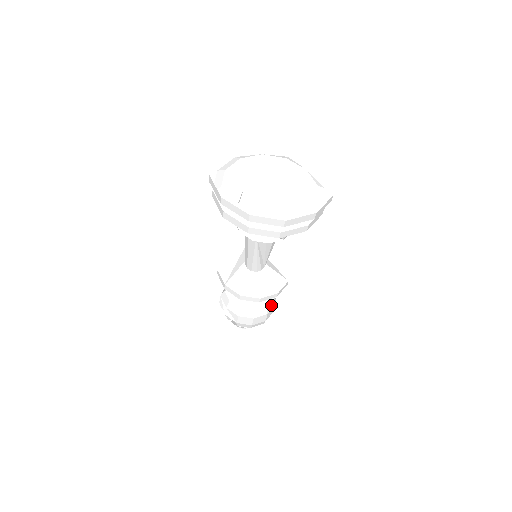
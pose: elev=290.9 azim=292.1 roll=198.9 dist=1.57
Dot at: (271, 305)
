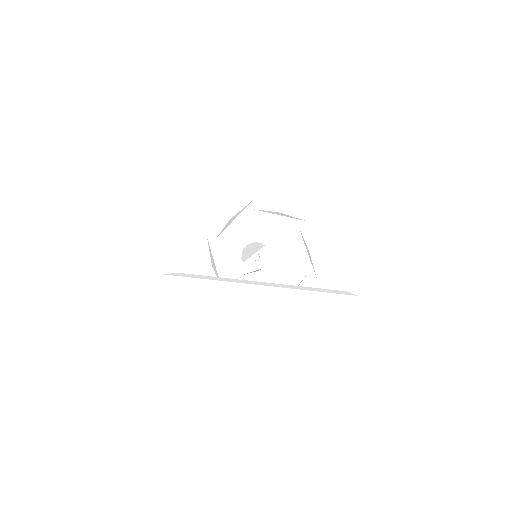
Dot at: occluded
